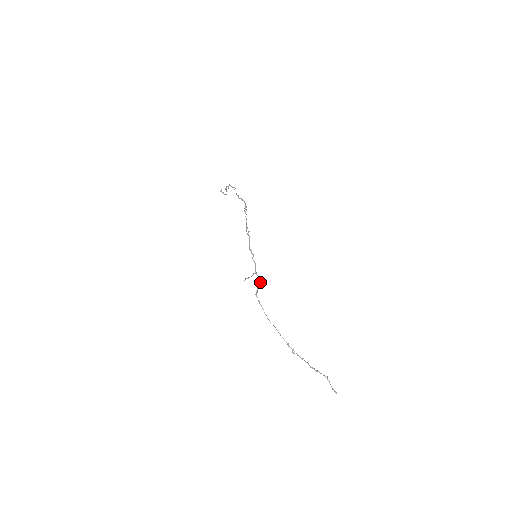
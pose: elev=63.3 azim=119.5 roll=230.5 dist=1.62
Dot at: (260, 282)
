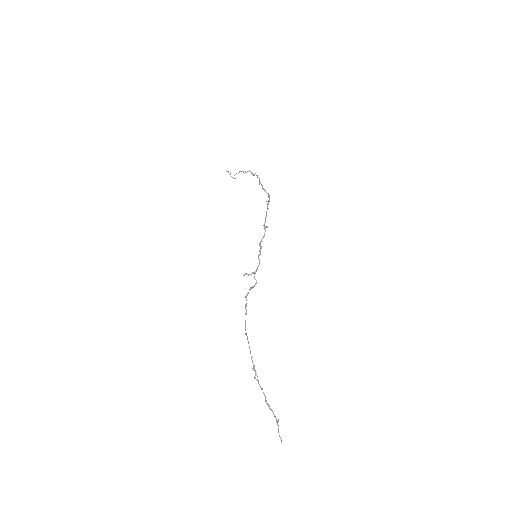
Dot at: (254, 285)
